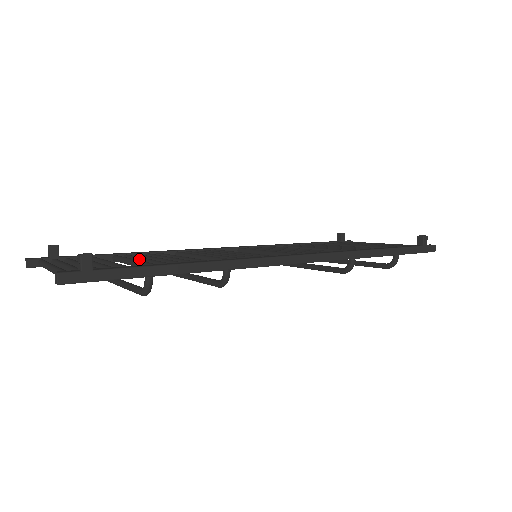
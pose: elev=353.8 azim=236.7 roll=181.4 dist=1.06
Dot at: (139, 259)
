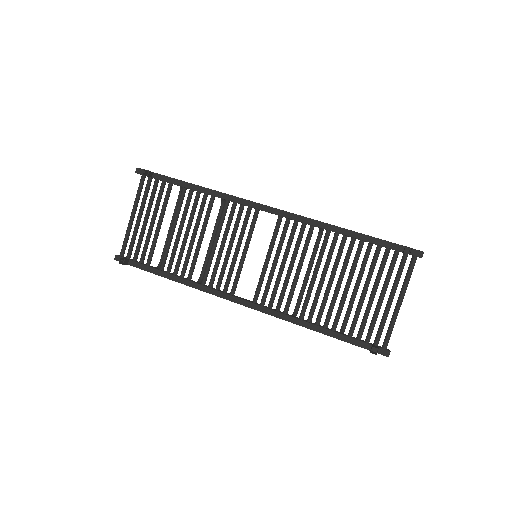
Dot at: (180, 222)
